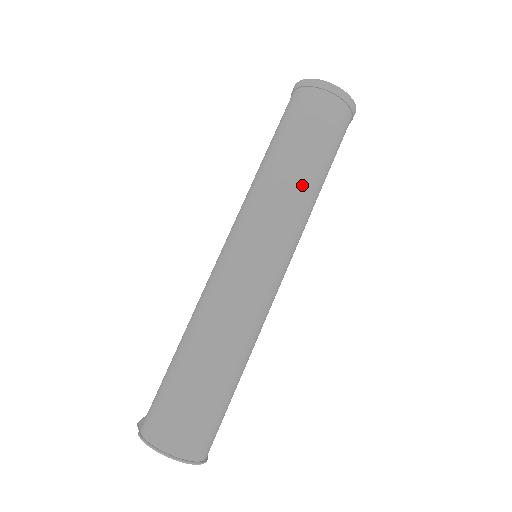
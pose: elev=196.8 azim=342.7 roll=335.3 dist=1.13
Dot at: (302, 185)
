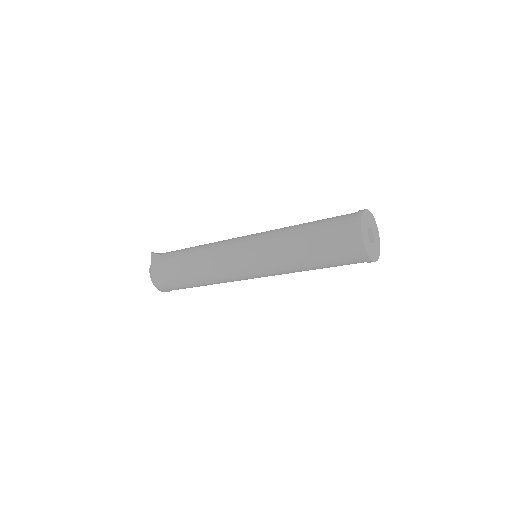
Dot at: (301, 271)
